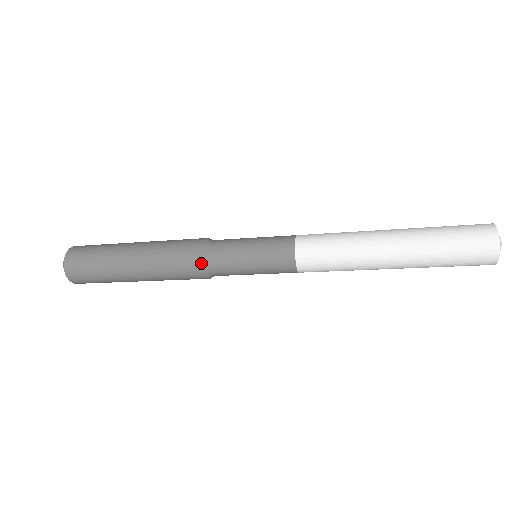
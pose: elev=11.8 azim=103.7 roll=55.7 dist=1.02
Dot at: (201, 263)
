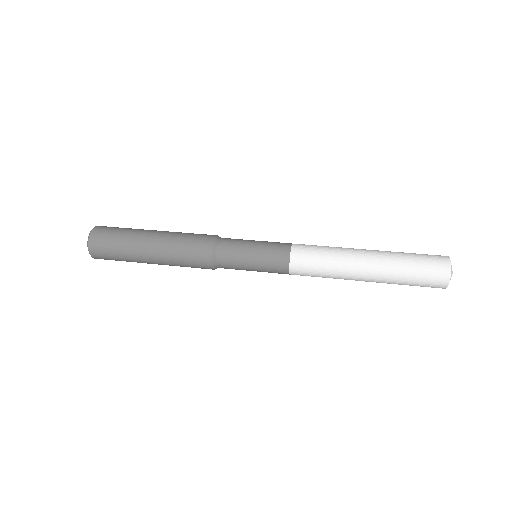
Dot at: (210, 261)
